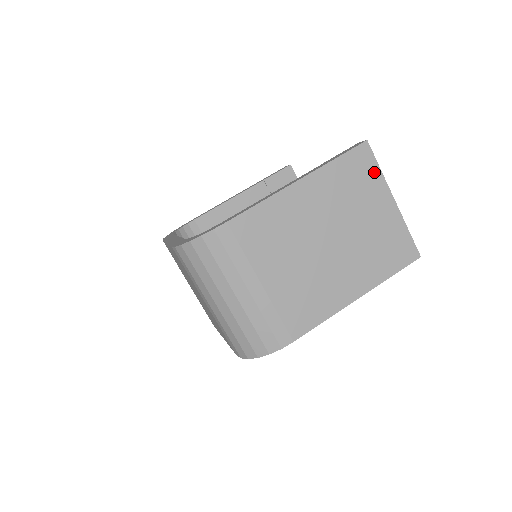
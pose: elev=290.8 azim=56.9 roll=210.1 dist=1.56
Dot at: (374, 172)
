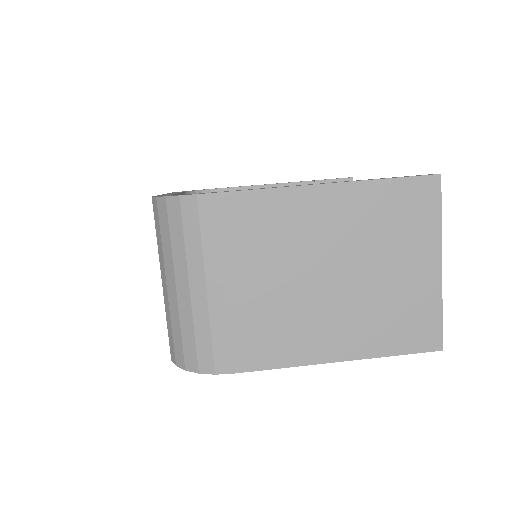
Dot at: (431, 218)
